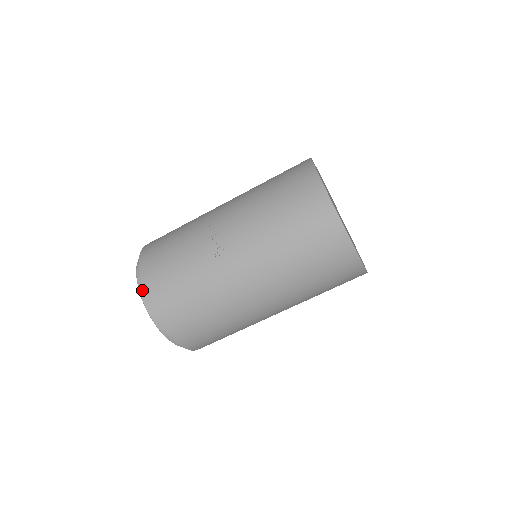
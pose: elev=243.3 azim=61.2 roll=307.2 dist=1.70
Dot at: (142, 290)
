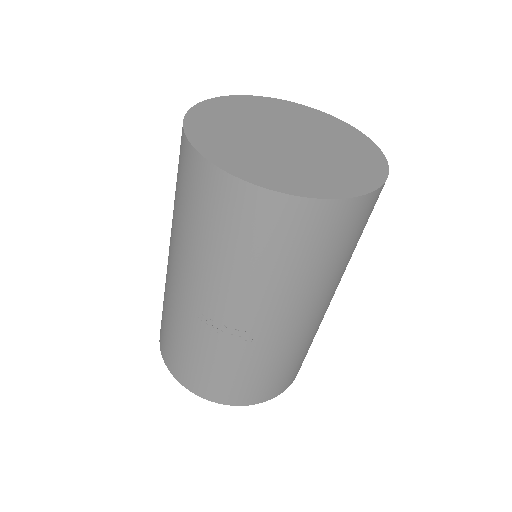
Dot at: occluded
